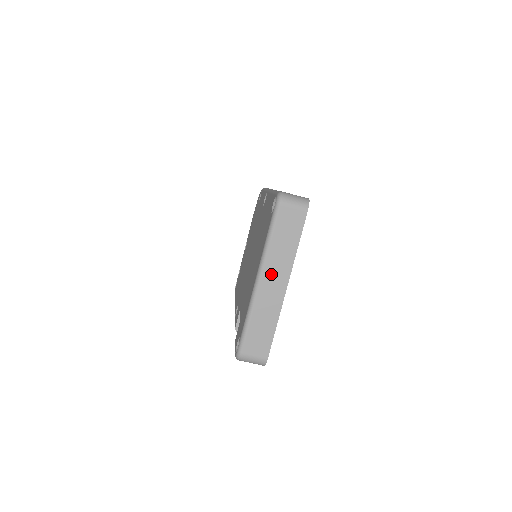
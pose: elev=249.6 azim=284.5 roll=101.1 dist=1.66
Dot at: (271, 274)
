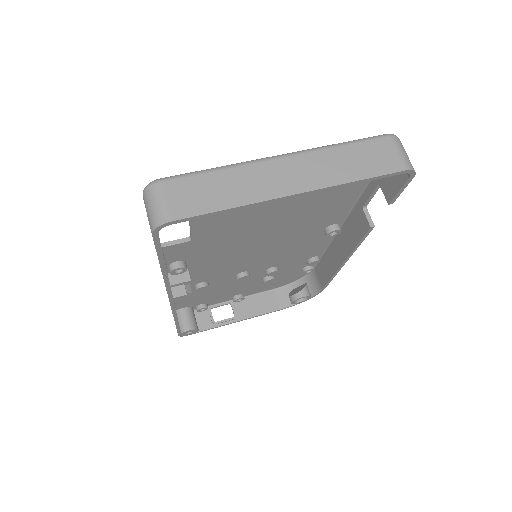
Dot at: (299, 166)
